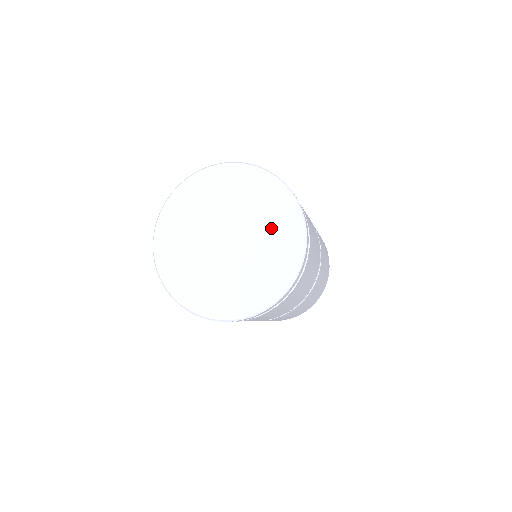
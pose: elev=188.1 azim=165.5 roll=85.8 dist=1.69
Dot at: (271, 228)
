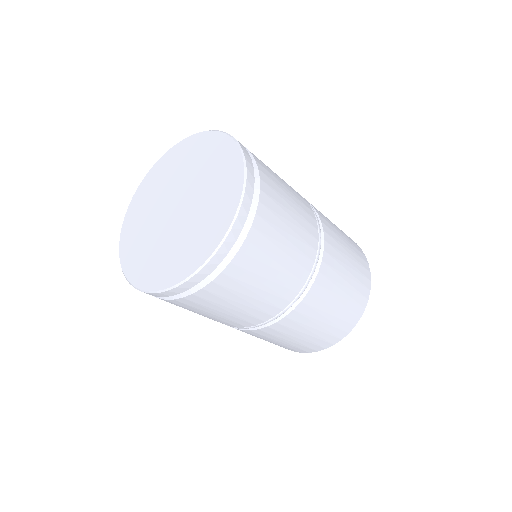
Dot at: (209, 211)
